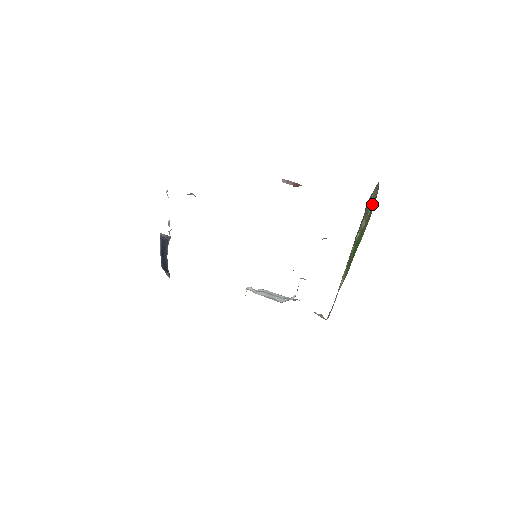
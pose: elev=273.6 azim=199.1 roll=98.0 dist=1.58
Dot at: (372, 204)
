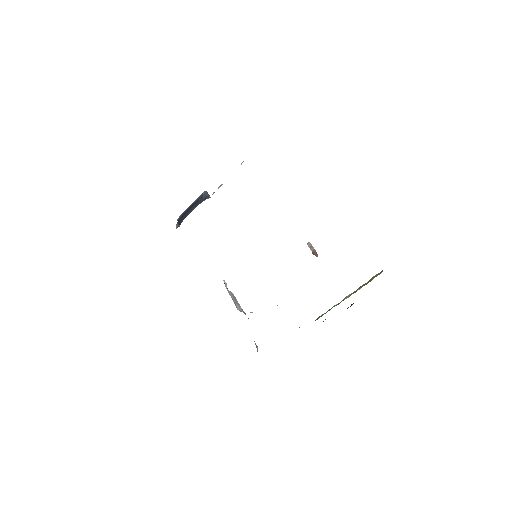
Dot at: (367, 283)
